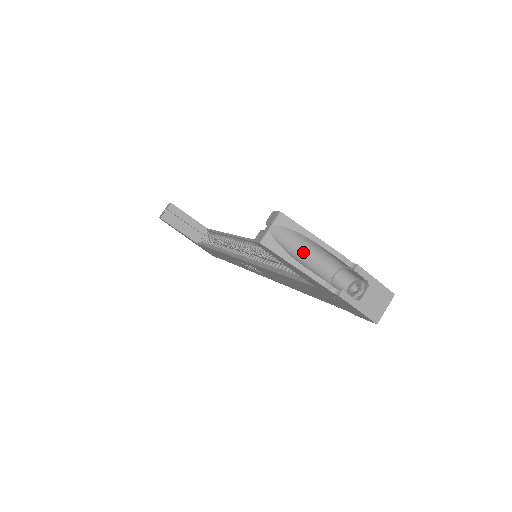
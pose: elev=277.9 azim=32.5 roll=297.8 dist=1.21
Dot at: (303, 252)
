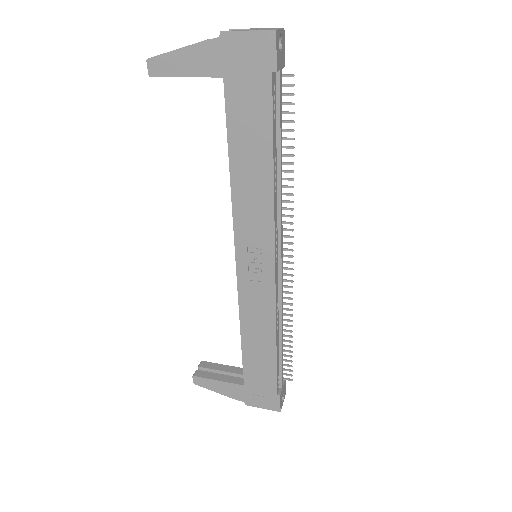
Dot at: occluded
